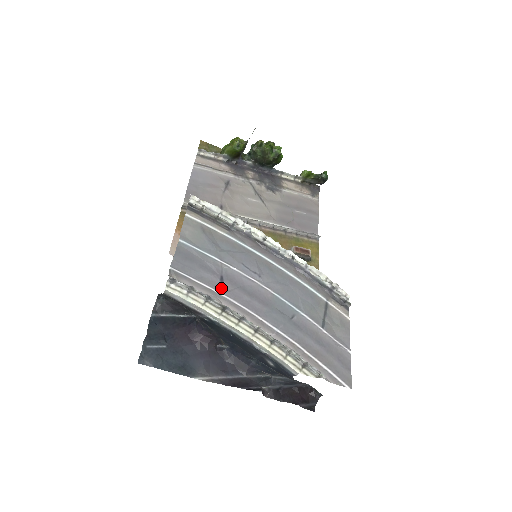
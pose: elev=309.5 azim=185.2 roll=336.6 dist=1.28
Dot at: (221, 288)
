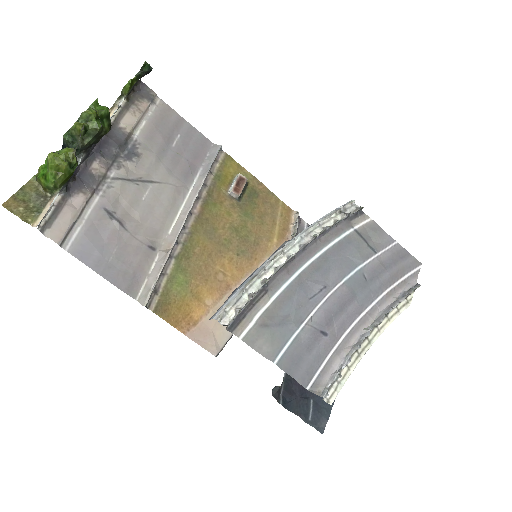
Dot at: (333, 339)
